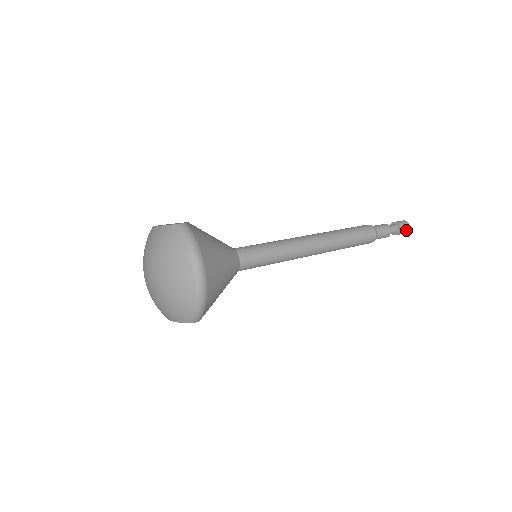
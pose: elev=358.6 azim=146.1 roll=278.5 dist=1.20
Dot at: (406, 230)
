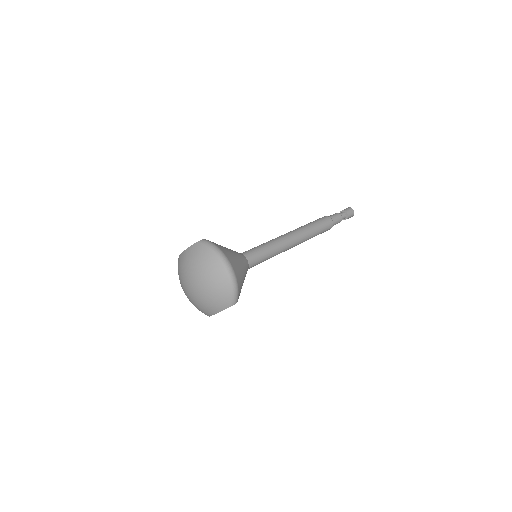
Dot at: (352, 213)
